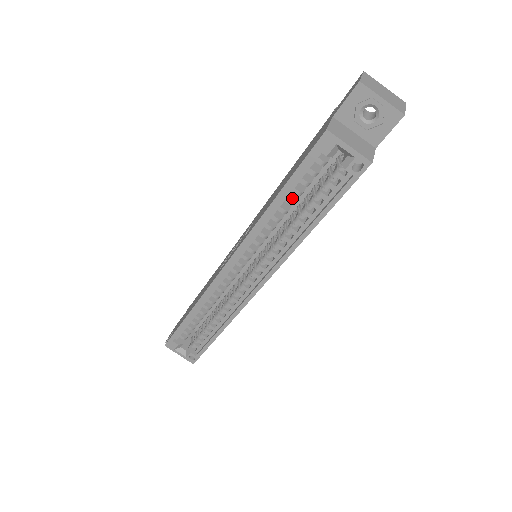
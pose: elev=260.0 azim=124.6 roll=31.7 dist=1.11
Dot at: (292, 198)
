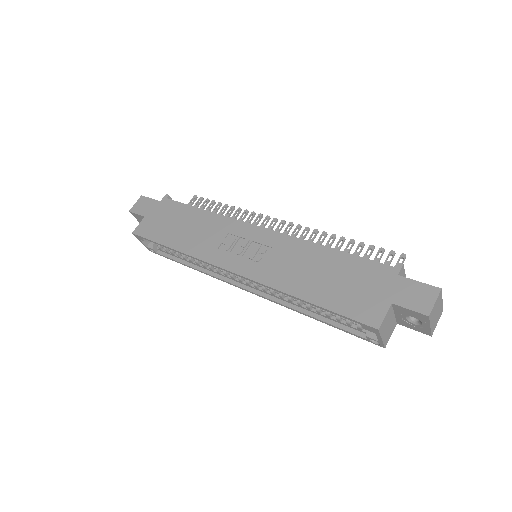
Dot at: occluded
